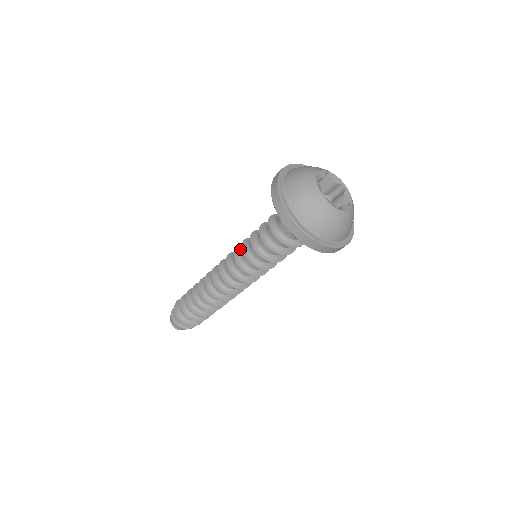
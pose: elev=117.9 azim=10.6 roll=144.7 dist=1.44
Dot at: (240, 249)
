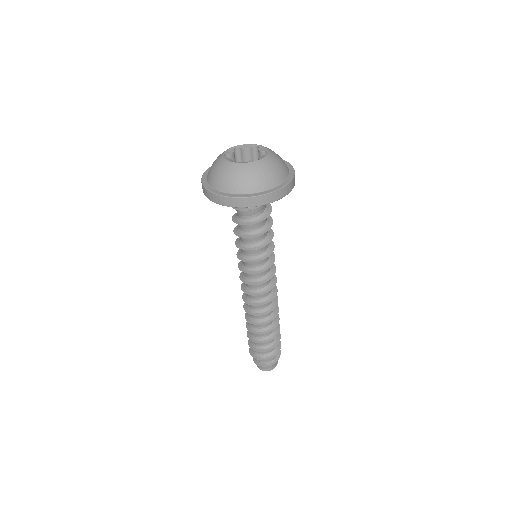
Dot at: (242, 261)
